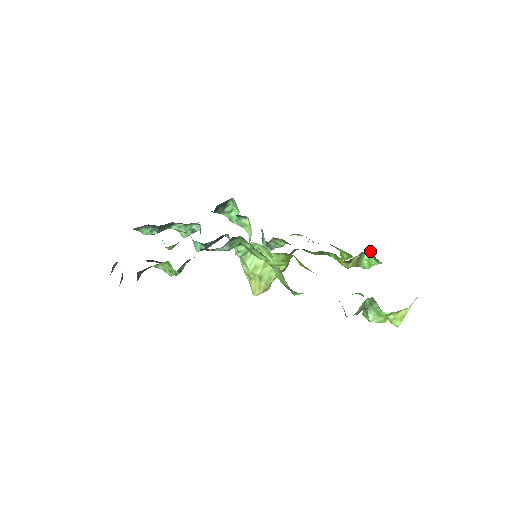
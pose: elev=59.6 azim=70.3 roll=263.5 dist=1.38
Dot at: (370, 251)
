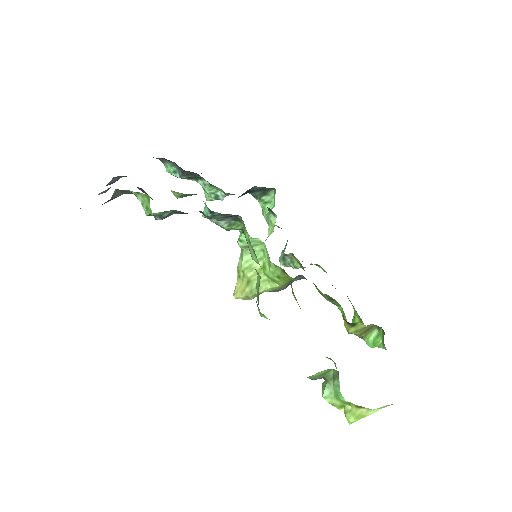
Dot at: (382, 329)
